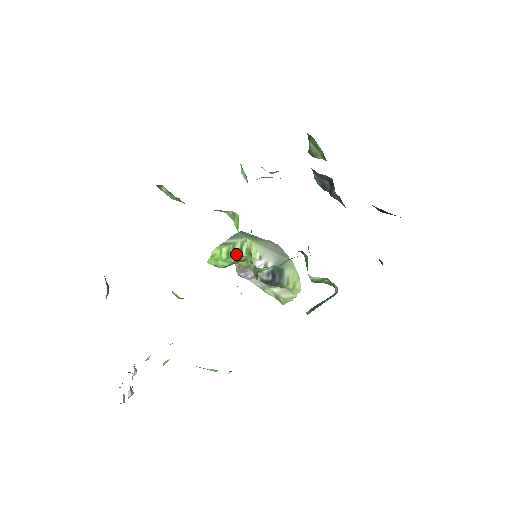
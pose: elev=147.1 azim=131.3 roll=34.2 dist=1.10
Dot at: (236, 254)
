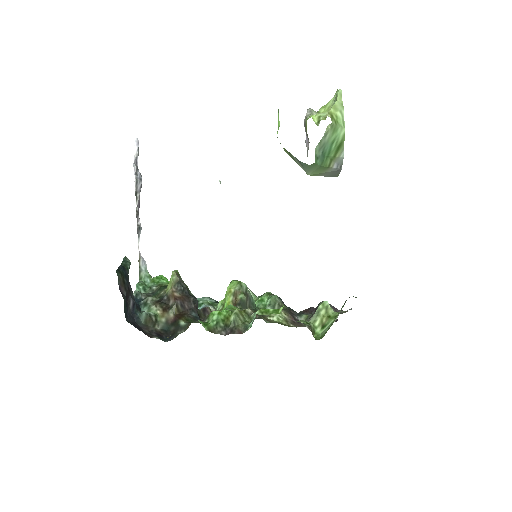
Dot at: occluded
